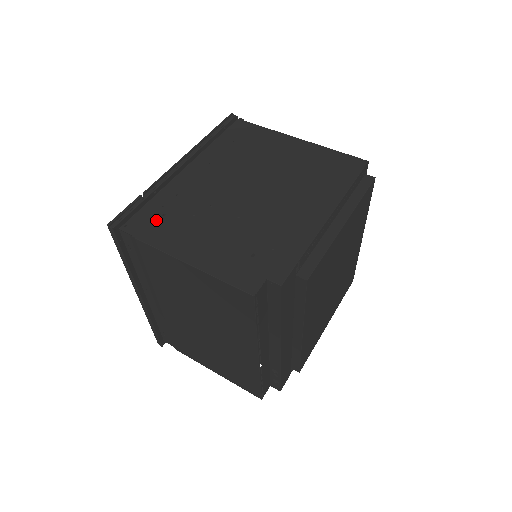
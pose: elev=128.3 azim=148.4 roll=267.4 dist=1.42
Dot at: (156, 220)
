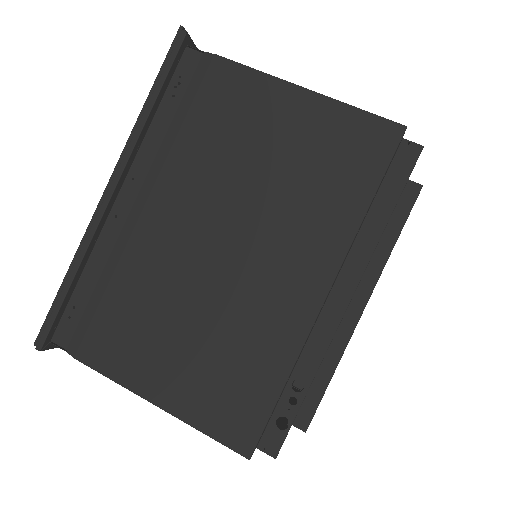
Dot at: occluded
